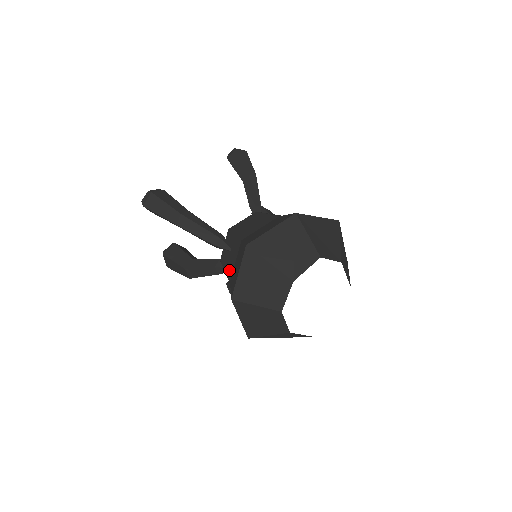
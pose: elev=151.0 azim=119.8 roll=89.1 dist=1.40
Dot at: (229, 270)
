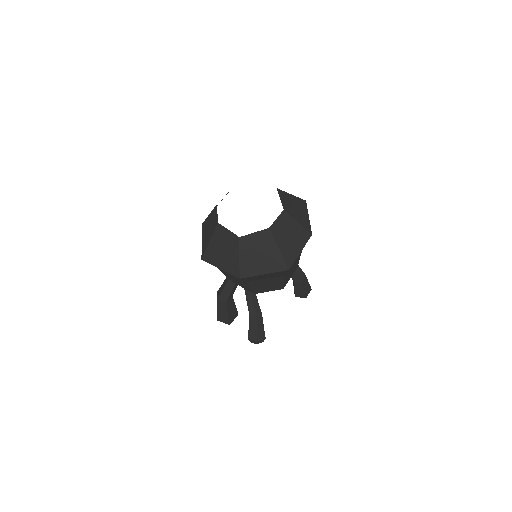
Dot at: occluded
